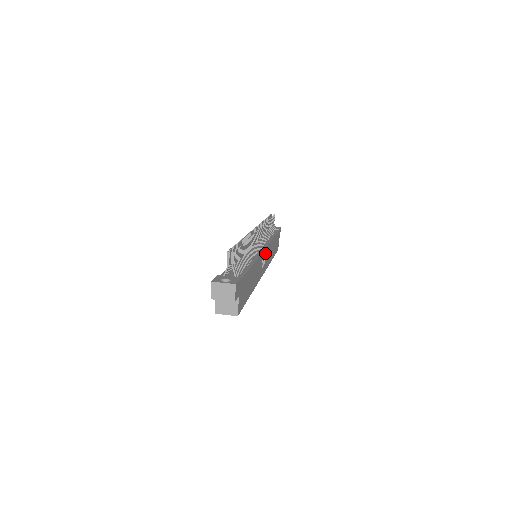
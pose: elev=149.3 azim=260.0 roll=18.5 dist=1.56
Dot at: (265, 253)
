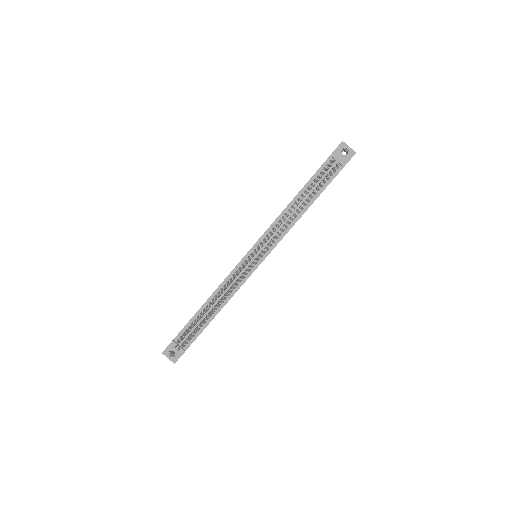
Dot at: occluded
